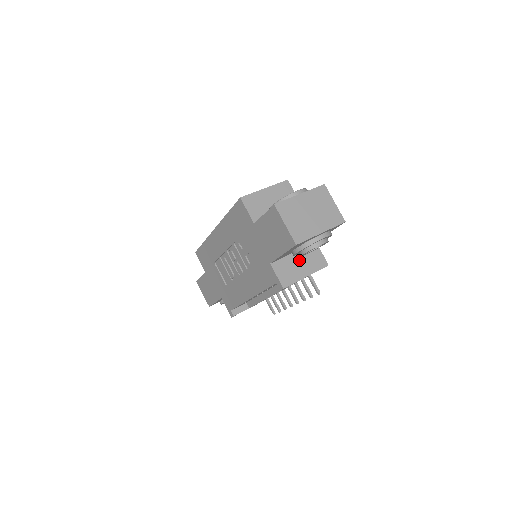
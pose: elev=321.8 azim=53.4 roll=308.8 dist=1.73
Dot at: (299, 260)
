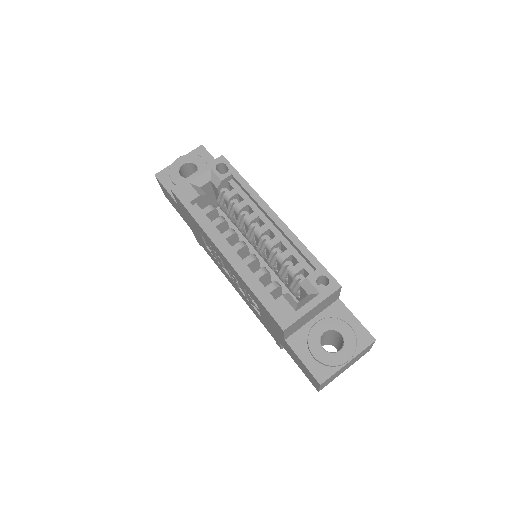
Dot at: occluded
